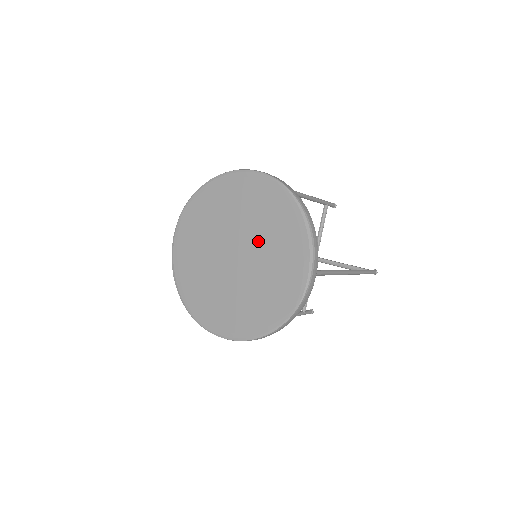
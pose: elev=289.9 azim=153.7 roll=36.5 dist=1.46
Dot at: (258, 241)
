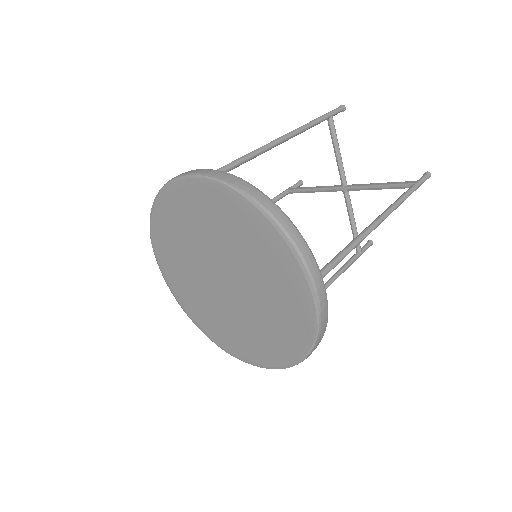
Dot at: (238, 261)
